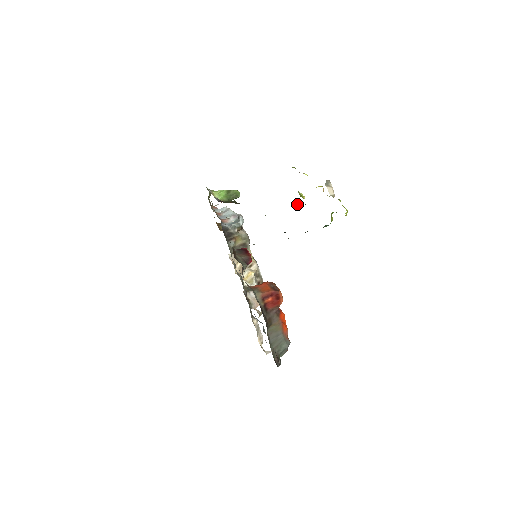
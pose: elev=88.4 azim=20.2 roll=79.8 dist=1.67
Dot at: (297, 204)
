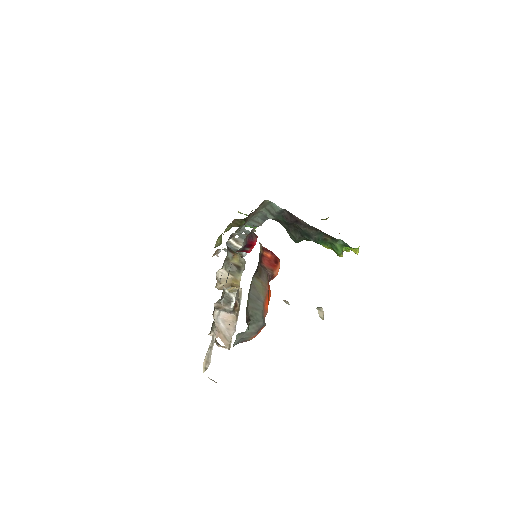
Dot at: (288, 302)
